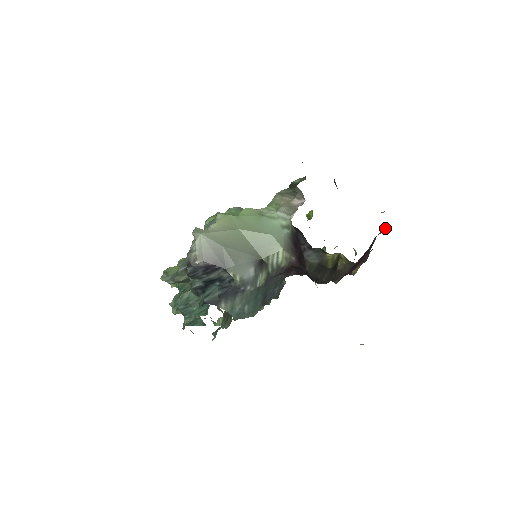
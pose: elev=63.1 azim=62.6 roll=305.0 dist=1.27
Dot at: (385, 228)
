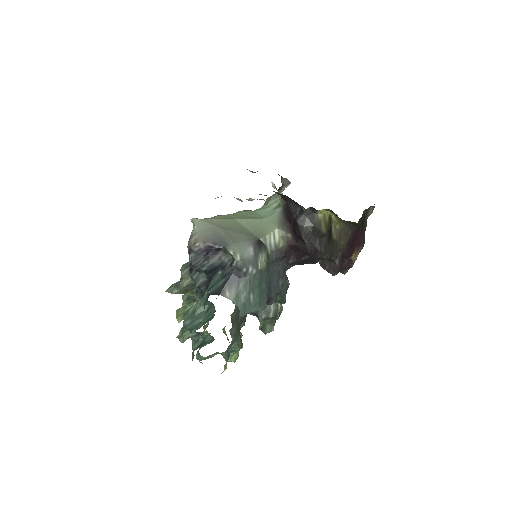
Dot at: (371, 207)
